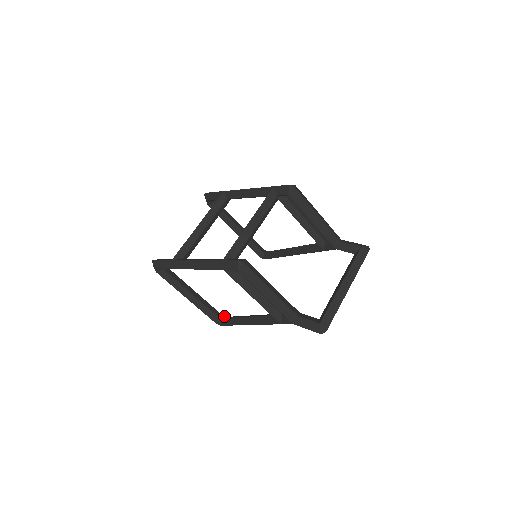
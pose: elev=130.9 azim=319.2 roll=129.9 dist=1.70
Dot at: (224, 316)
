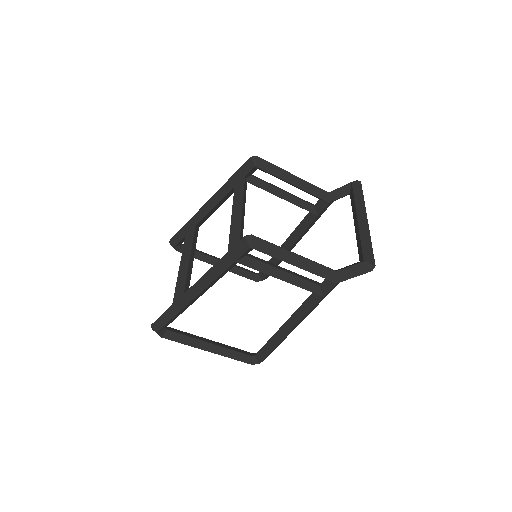
Dot at: occluded
